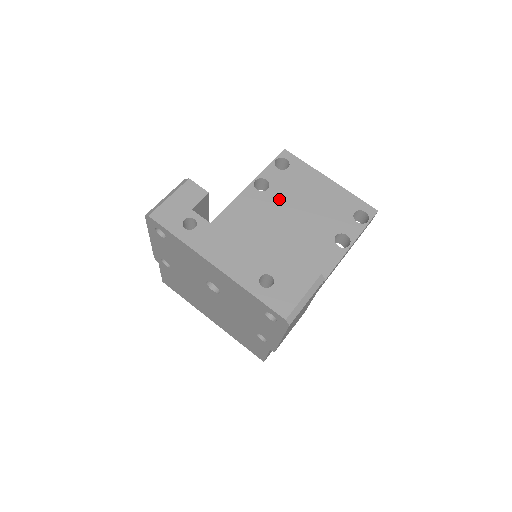
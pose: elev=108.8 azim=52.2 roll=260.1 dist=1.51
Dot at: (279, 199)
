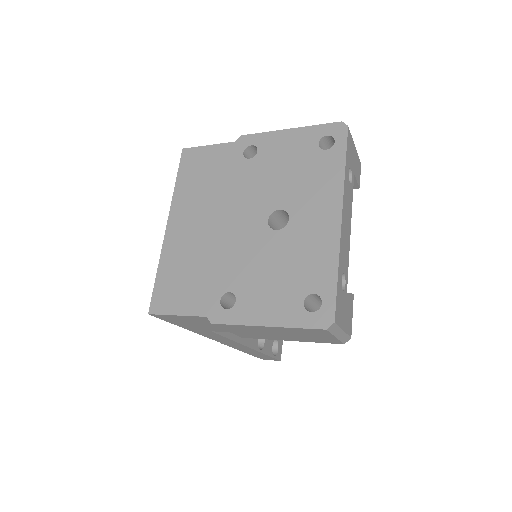
Dot at: occluded
